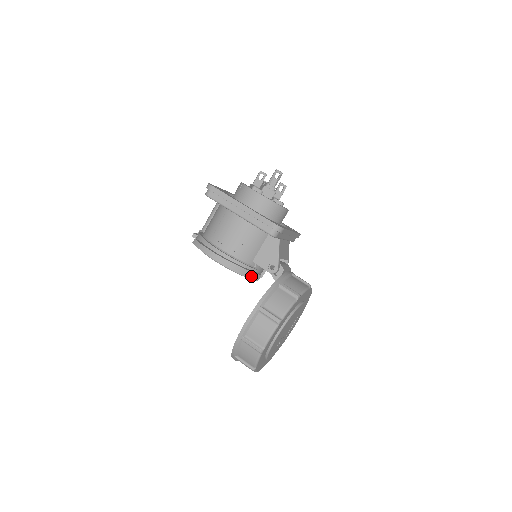
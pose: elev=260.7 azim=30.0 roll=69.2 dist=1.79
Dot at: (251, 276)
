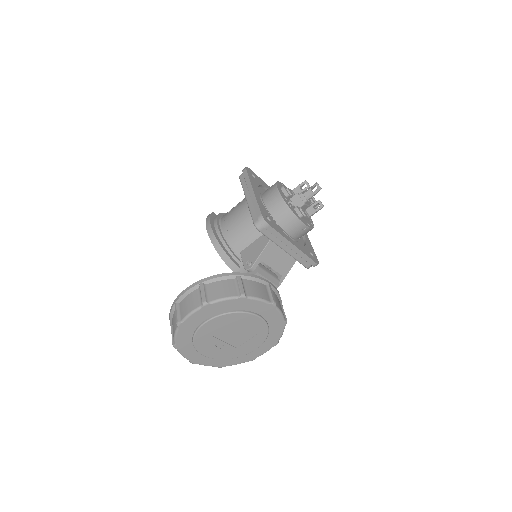
Dot at: (228, 262)
